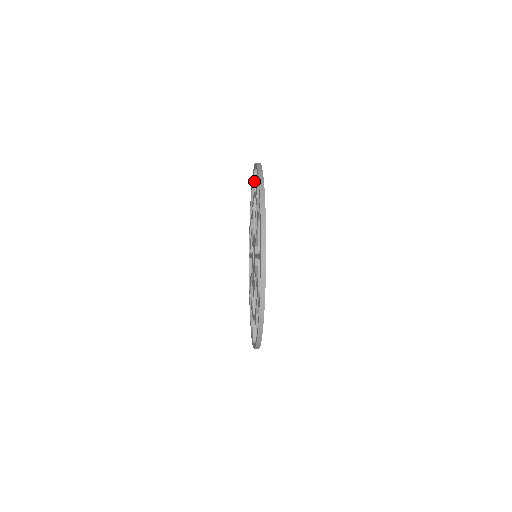
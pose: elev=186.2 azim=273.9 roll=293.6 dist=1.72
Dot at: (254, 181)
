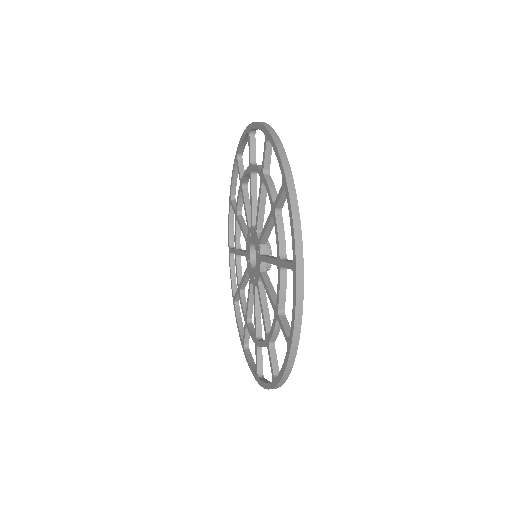
Dot at: (238, 169)
